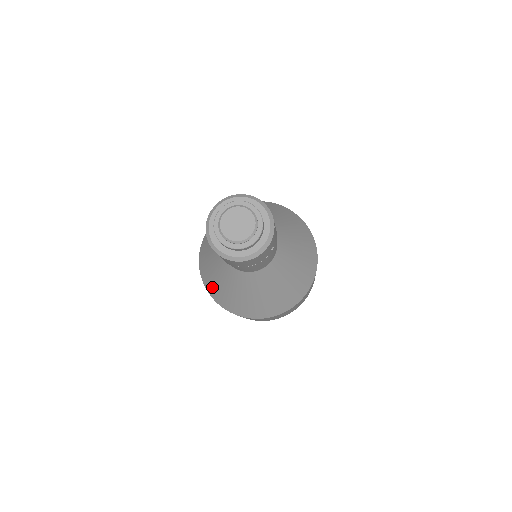
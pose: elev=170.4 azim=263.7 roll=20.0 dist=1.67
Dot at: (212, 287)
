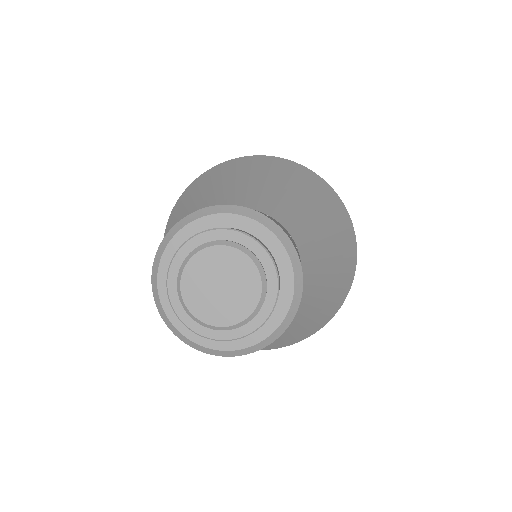
Dot at: occluded
